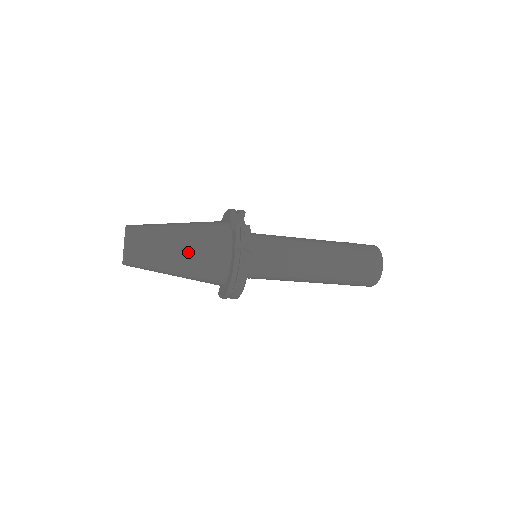
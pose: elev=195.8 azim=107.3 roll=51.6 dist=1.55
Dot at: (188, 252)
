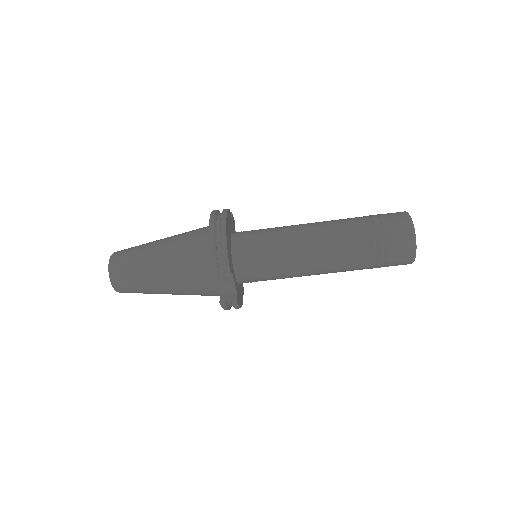
Dot at: (172, 236)
